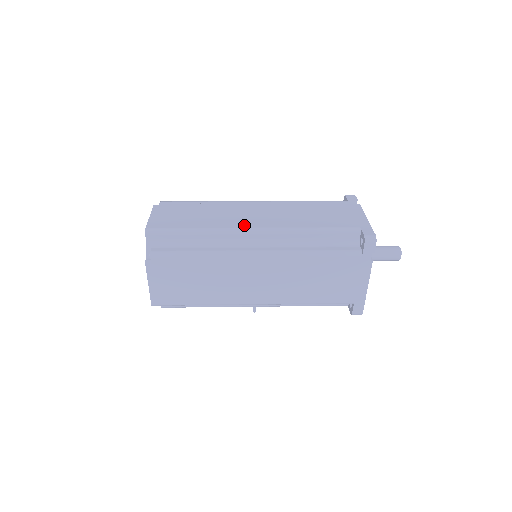
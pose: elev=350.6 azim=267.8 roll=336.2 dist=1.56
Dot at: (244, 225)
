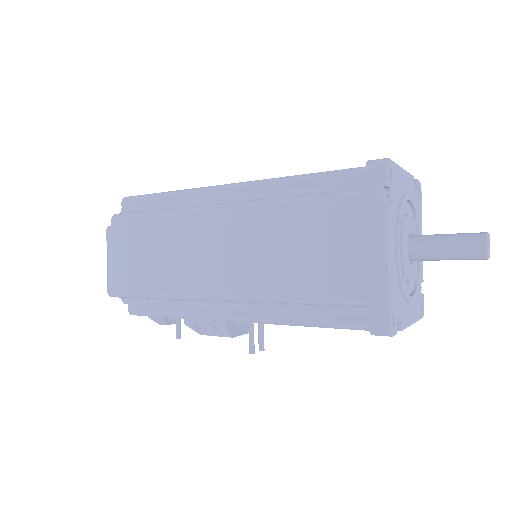
Dot at: occluded
